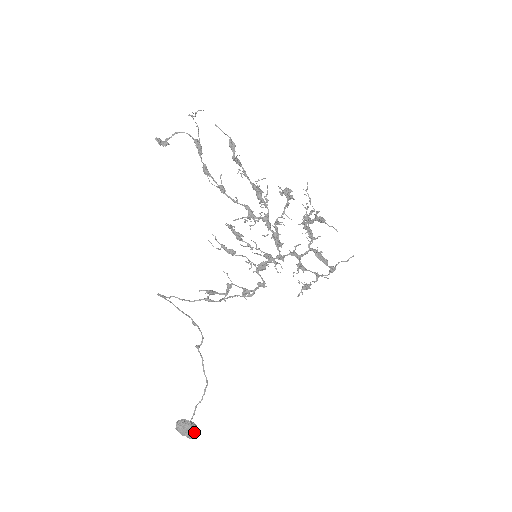
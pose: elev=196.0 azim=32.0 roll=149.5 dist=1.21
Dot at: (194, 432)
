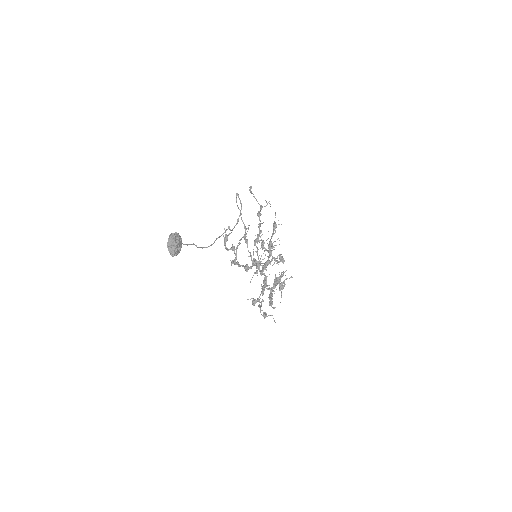
Dot at: (179, 250)
